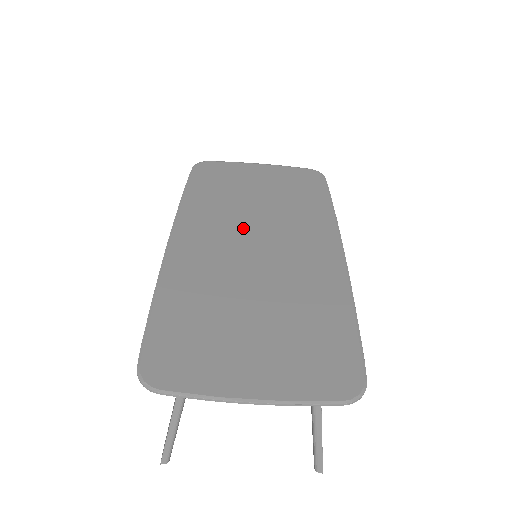
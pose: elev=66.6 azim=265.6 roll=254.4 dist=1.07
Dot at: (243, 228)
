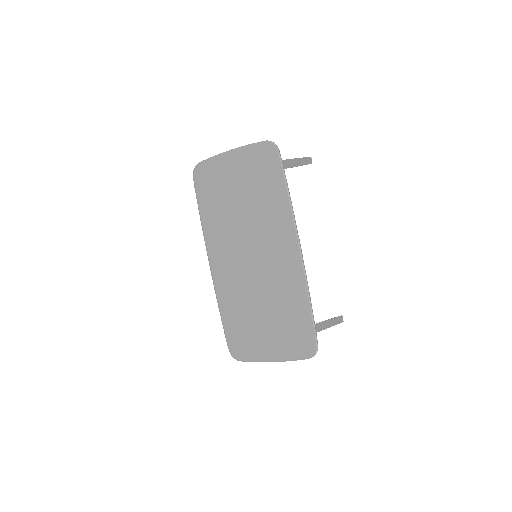
Dot at: (241, 242)
